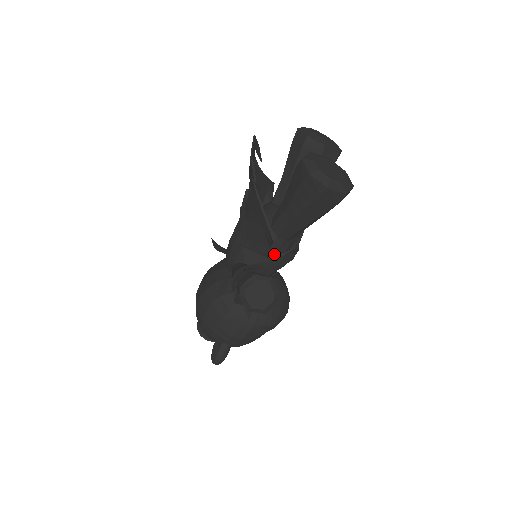
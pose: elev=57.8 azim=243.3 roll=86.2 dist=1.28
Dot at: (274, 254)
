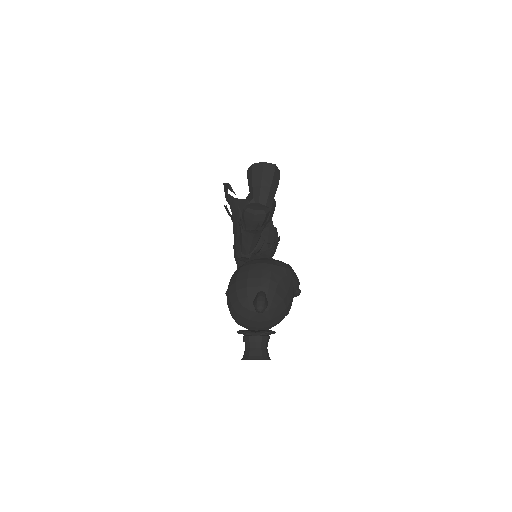
Dot at: occluded
